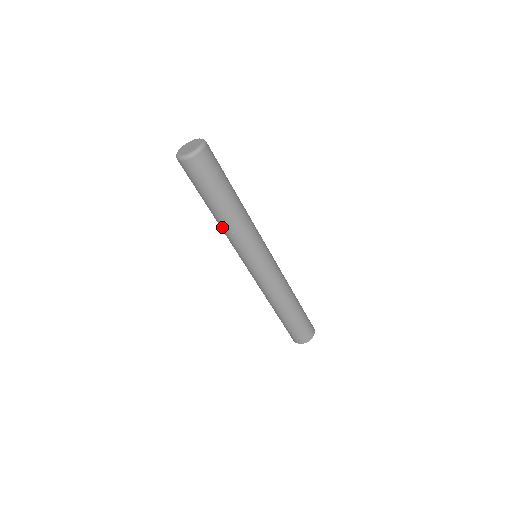
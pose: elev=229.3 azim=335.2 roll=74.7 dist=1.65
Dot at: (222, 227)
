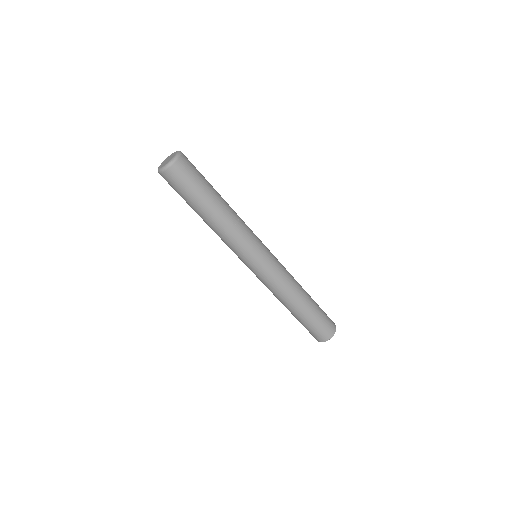
Dot at: occluded
